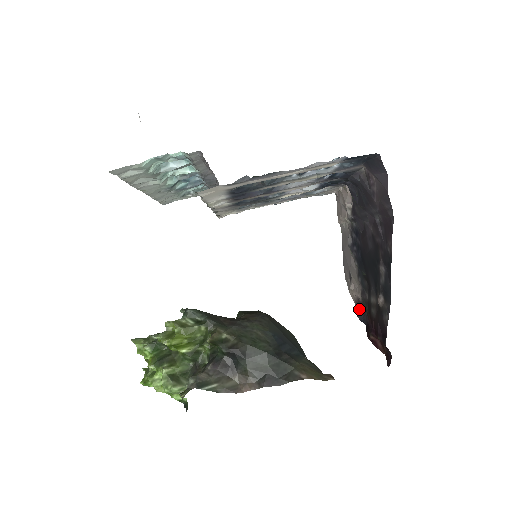
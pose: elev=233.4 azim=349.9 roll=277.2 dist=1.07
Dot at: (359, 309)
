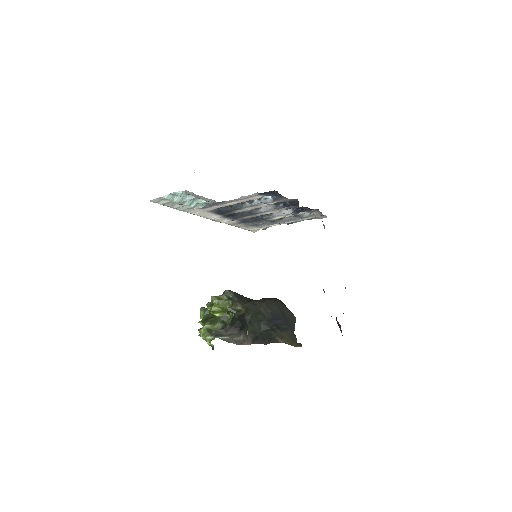
Dot at: occluded
